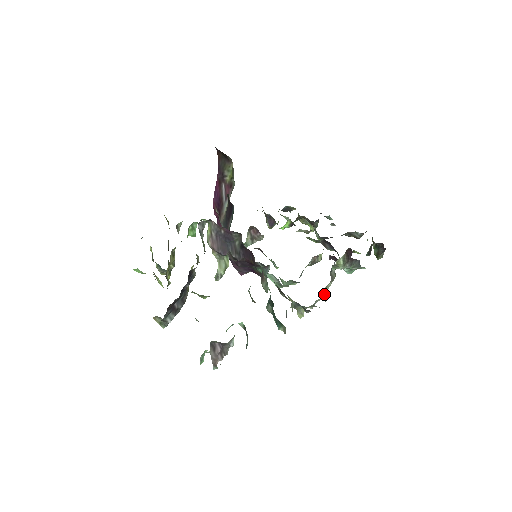
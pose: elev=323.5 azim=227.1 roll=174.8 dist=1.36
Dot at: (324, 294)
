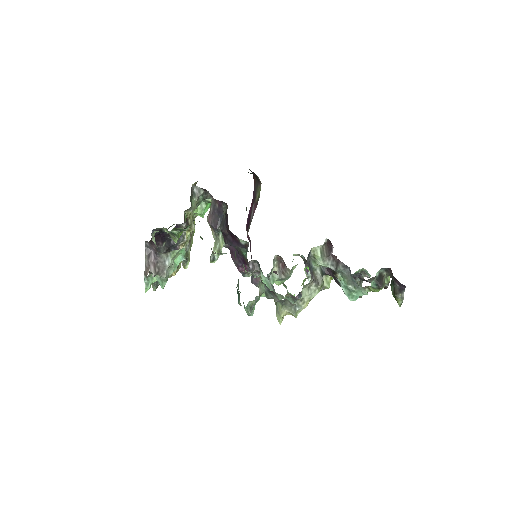
Dot at: (306, 298)
